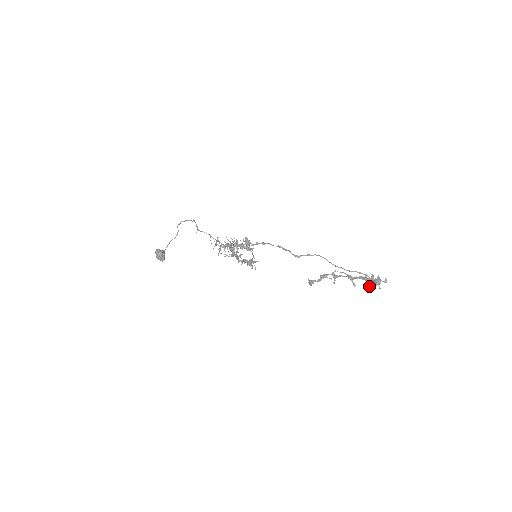
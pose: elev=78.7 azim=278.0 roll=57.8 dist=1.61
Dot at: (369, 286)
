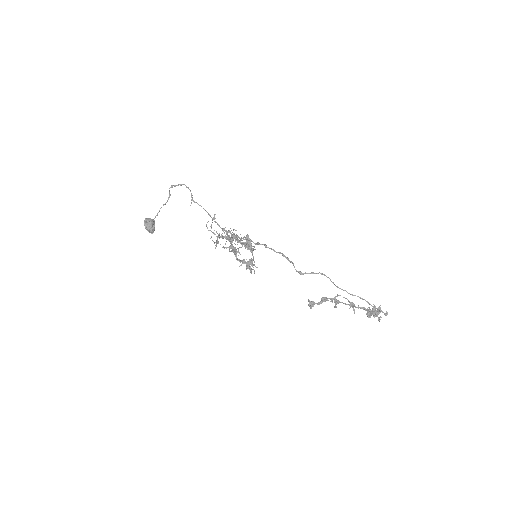
Dot at: (369, 317)
